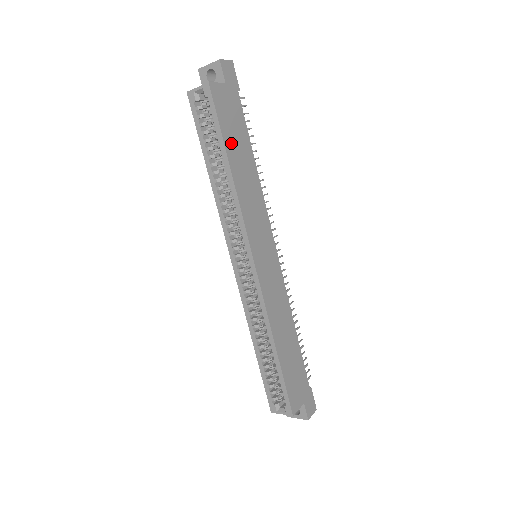
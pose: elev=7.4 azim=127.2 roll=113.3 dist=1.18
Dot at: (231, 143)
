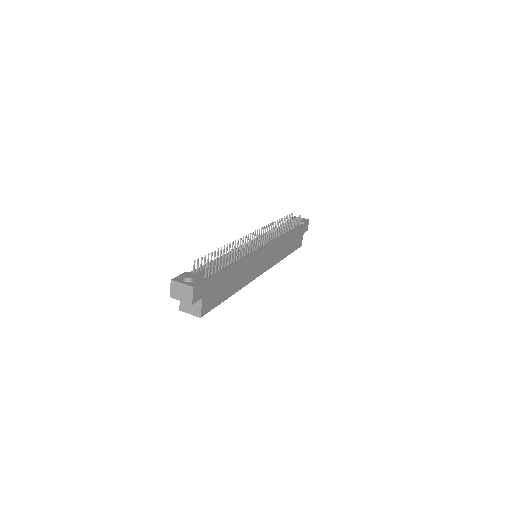
Dot at: (225, 293)
